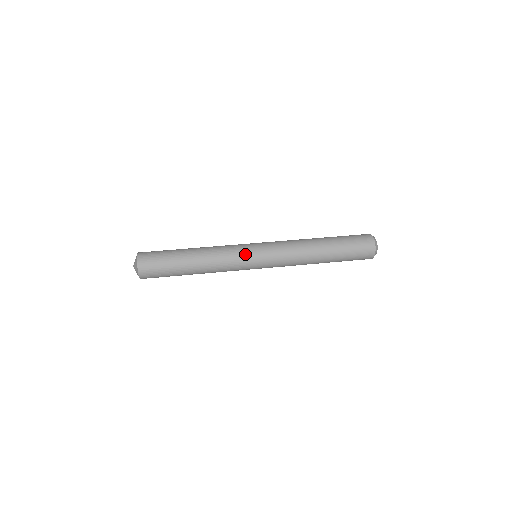
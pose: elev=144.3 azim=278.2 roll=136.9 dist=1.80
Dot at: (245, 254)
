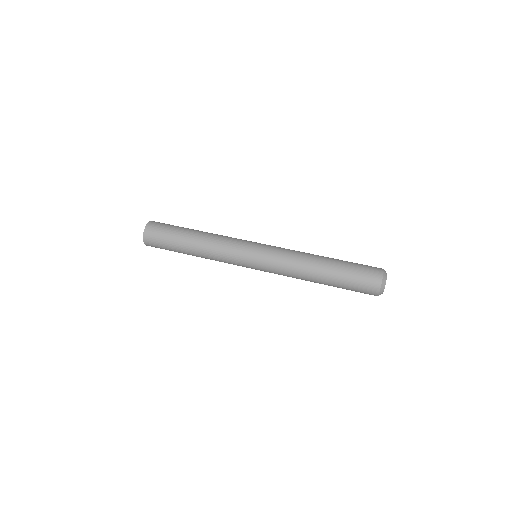
Dot at: (244, 244)
